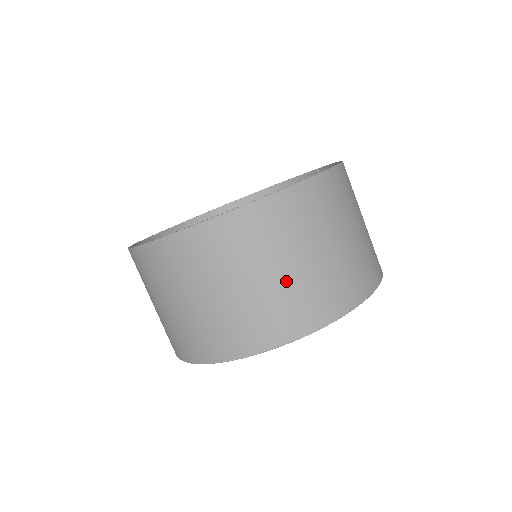
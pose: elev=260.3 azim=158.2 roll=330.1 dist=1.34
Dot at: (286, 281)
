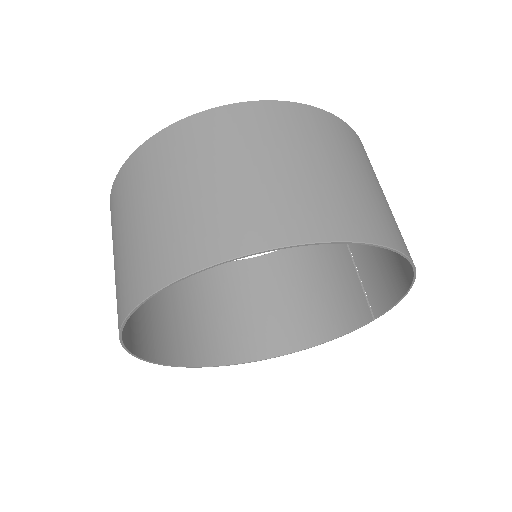
Dot at: (292, 177)
